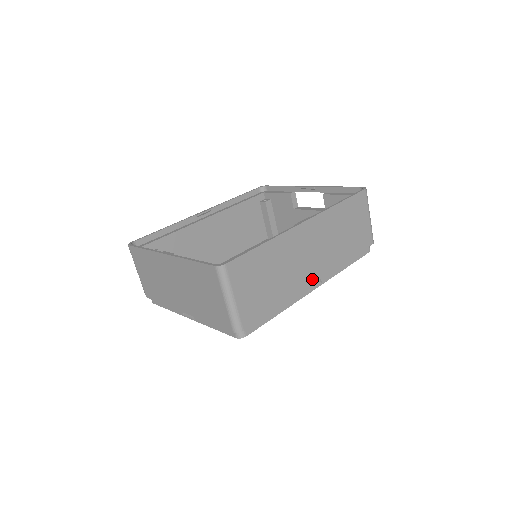
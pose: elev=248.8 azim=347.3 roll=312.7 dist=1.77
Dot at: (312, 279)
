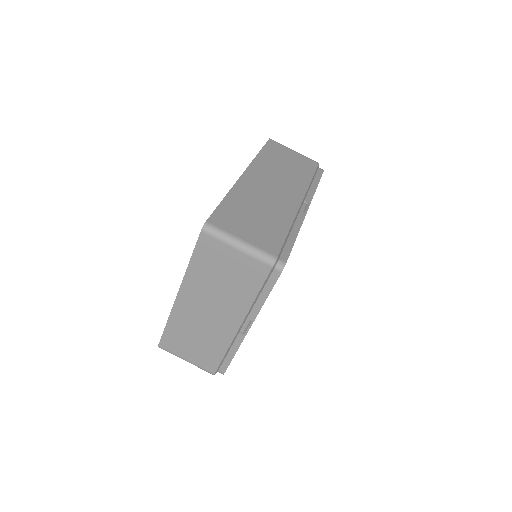
Dot at: (296, 202)
